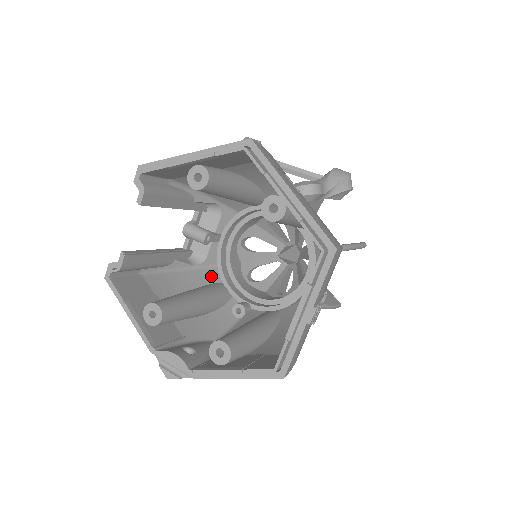
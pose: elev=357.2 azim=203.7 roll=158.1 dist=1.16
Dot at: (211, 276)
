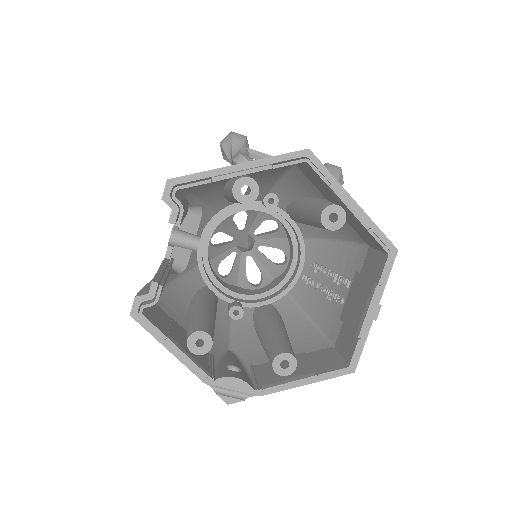
Dot at: (195, 282)
